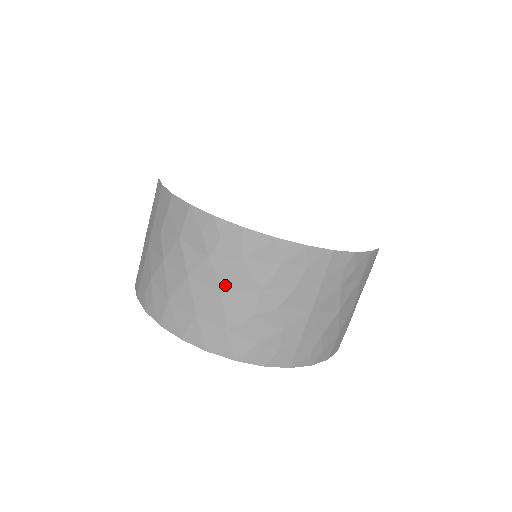
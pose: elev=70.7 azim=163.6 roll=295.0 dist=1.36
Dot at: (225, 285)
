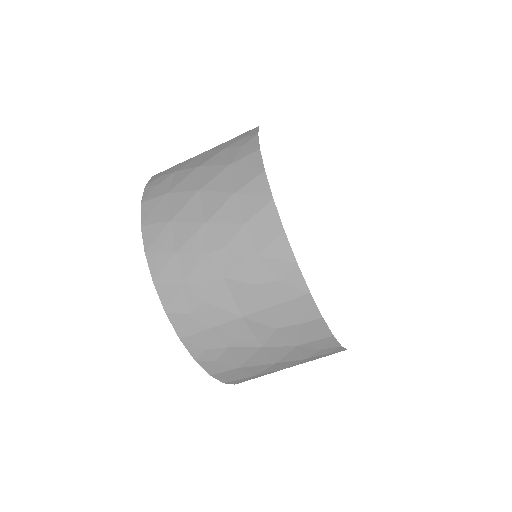
Dot at: occluded
